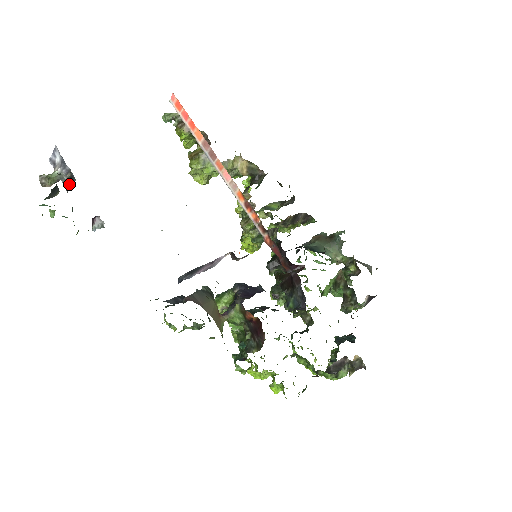
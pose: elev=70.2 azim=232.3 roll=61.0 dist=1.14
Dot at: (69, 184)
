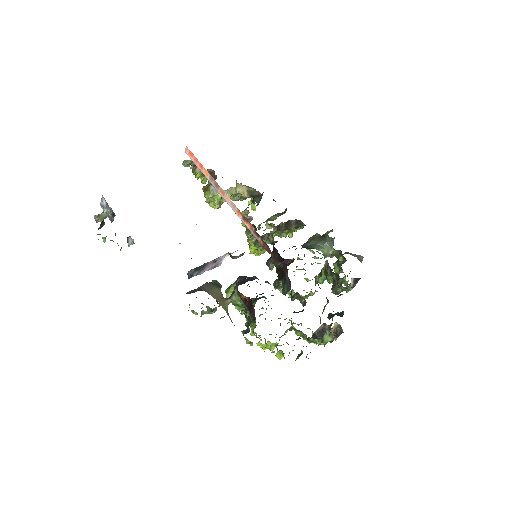
Dot at: (112, 218)
